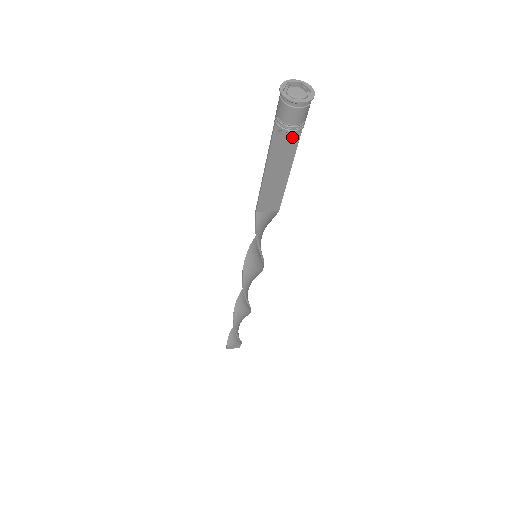
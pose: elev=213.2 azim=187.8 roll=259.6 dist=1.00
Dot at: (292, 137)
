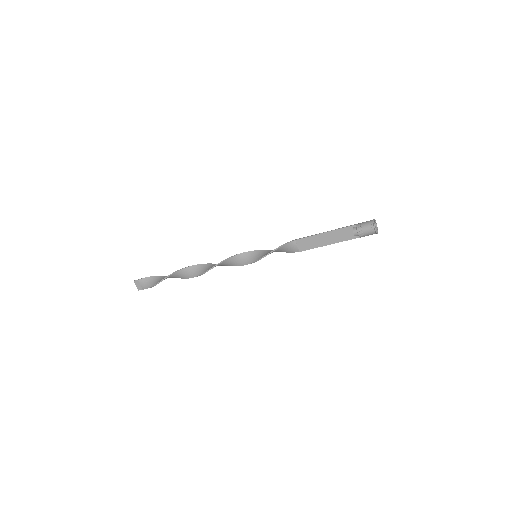
Dot at: (351, 236)
